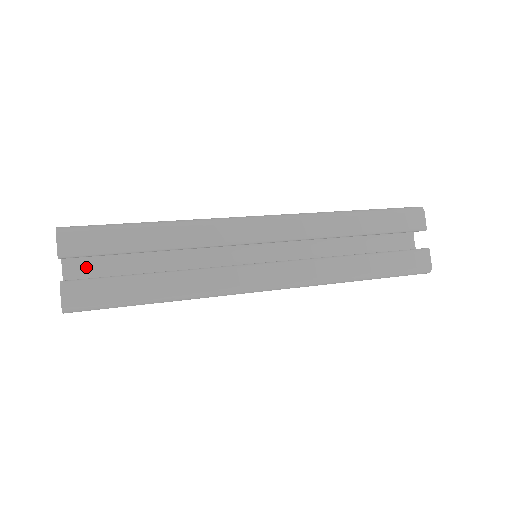
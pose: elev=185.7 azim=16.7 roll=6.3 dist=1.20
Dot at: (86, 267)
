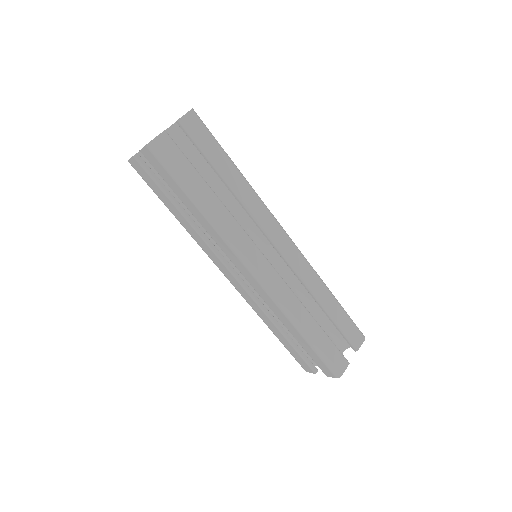
Dot at: (177, 145)
